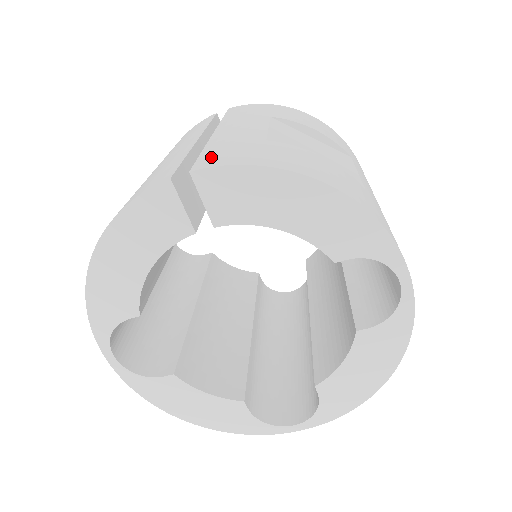
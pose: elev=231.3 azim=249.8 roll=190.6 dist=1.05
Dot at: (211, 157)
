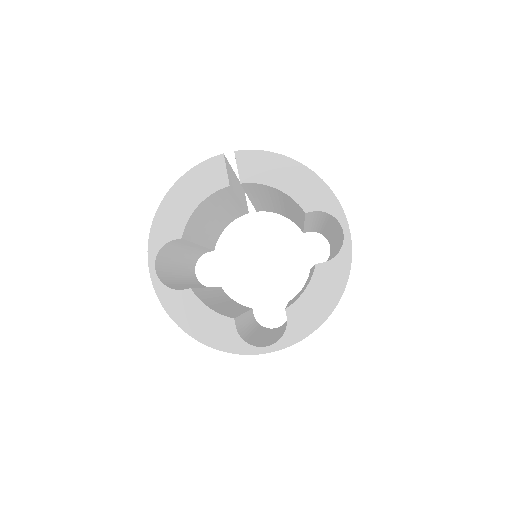
Dot at: occluded
